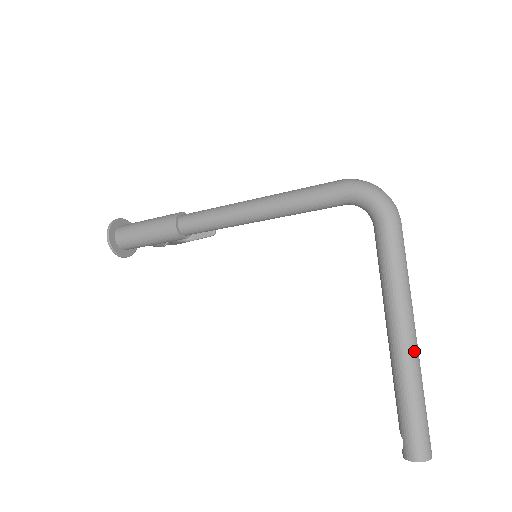
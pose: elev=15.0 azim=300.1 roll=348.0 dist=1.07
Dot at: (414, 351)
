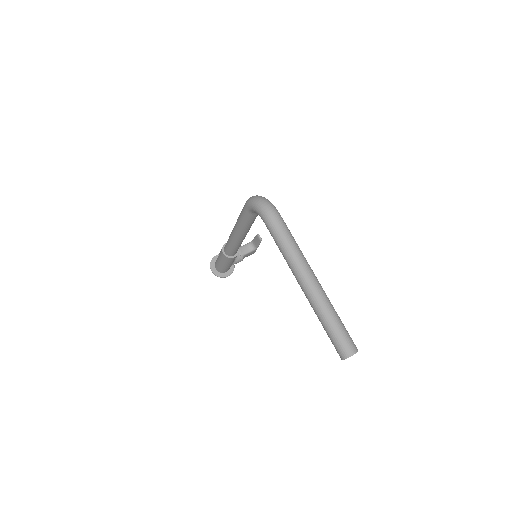
Dot at: (312, 292)
